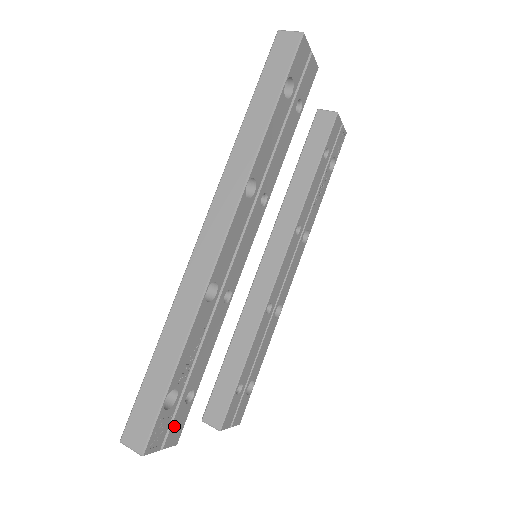
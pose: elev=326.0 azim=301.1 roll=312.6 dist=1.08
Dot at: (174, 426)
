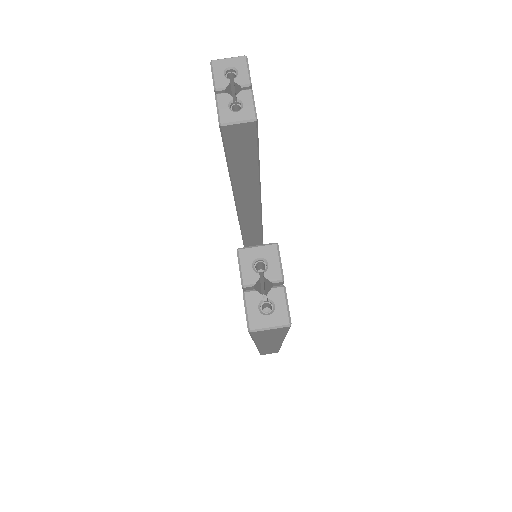
Dot at: occluded
